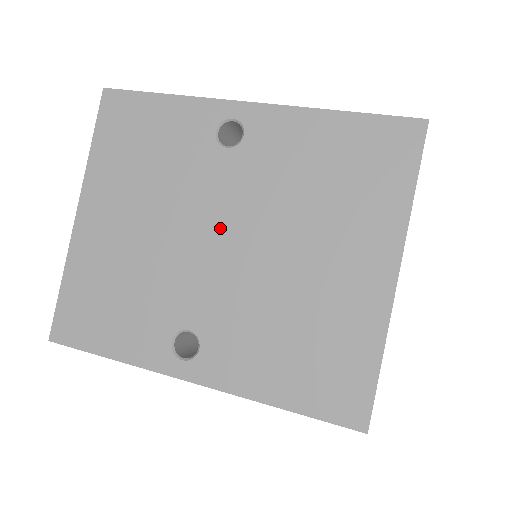
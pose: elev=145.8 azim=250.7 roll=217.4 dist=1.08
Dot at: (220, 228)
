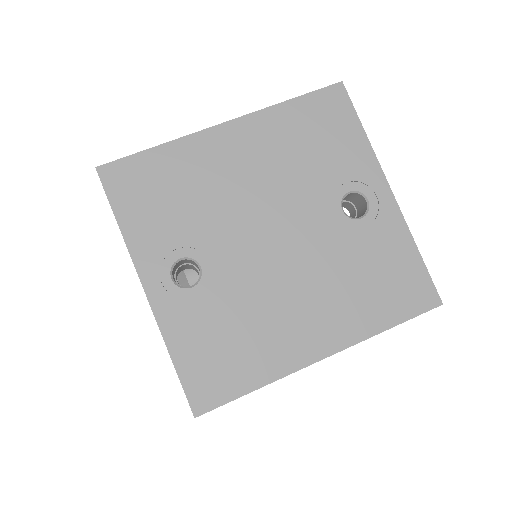
Dot at: occluded
